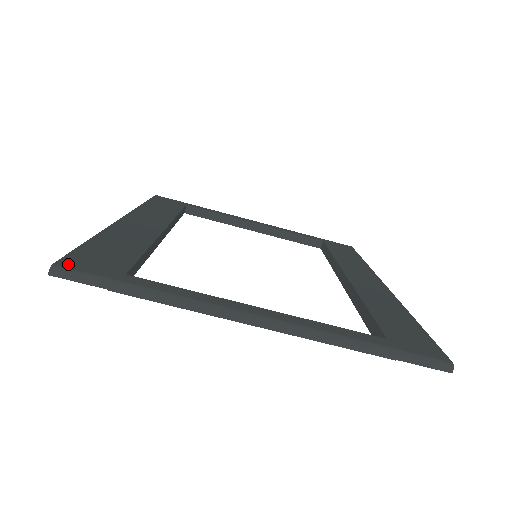
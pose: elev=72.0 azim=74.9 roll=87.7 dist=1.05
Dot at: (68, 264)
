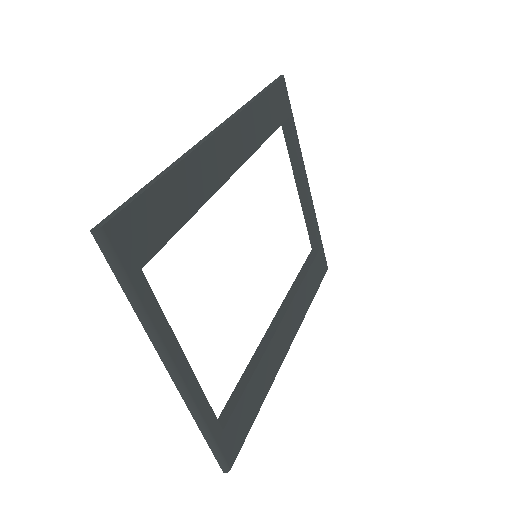
Dot at: (113, 232)
